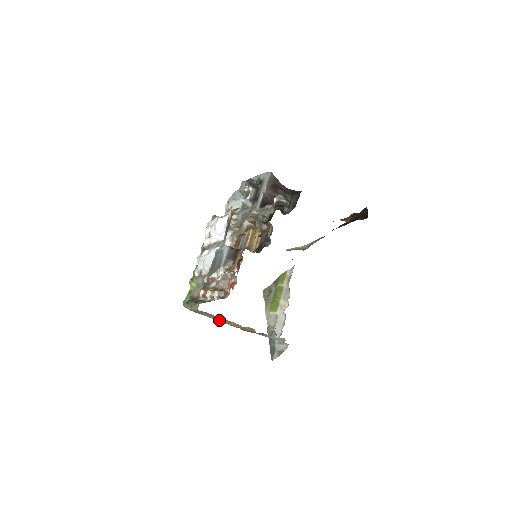
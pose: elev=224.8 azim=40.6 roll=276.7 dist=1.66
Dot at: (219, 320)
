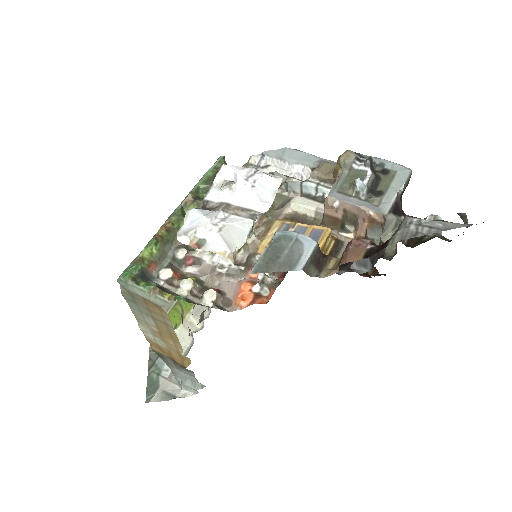
Dot at: (145, 324)
